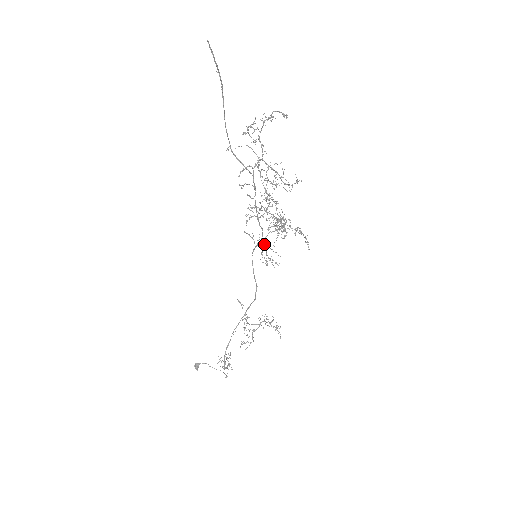
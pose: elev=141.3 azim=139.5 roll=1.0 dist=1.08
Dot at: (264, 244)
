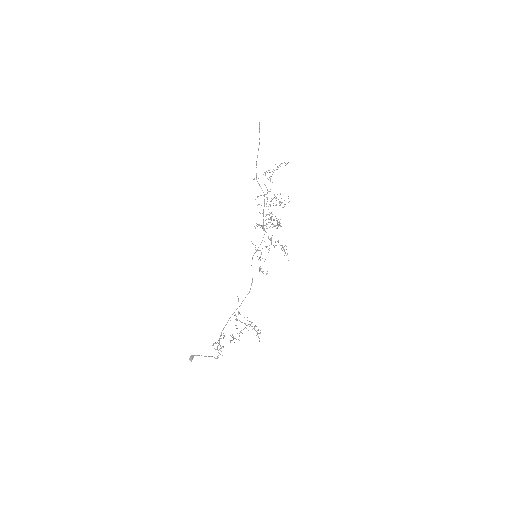
Dot at: (260, 256)
